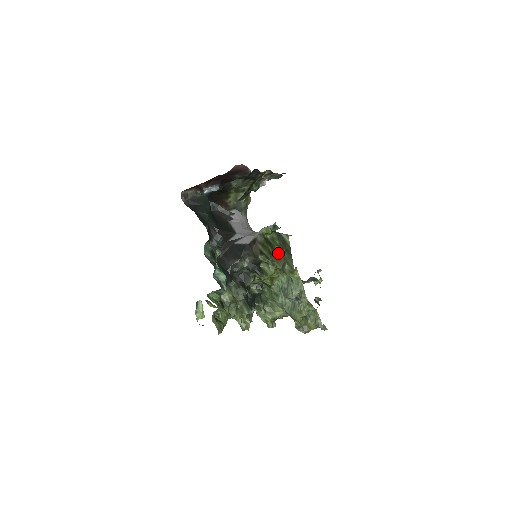
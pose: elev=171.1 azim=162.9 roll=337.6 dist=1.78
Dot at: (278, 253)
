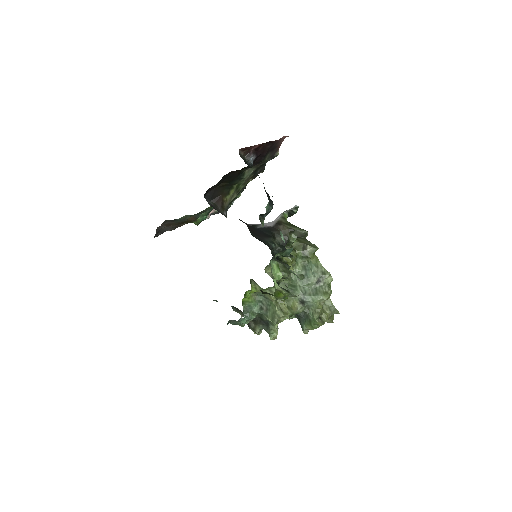
Dot at: occluded
